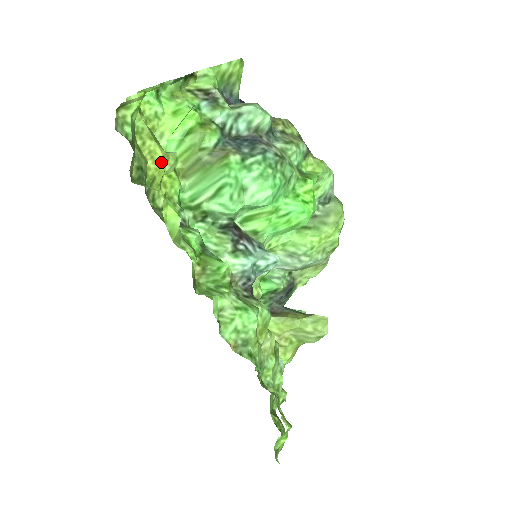
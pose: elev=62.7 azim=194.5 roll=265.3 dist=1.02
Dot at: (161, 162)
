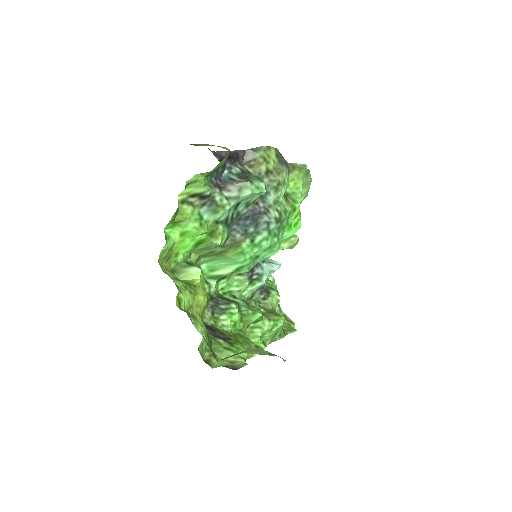
Dot at: (204, 301)
